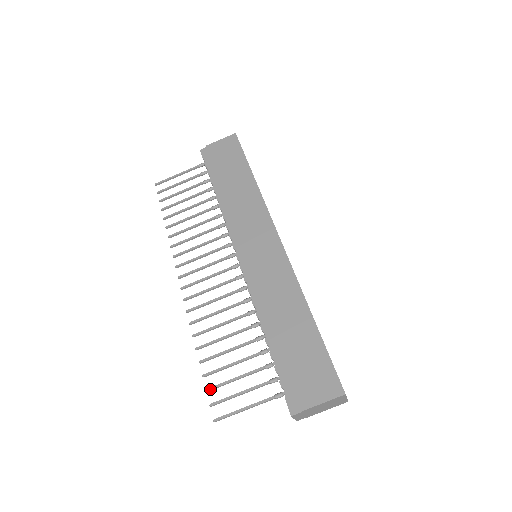
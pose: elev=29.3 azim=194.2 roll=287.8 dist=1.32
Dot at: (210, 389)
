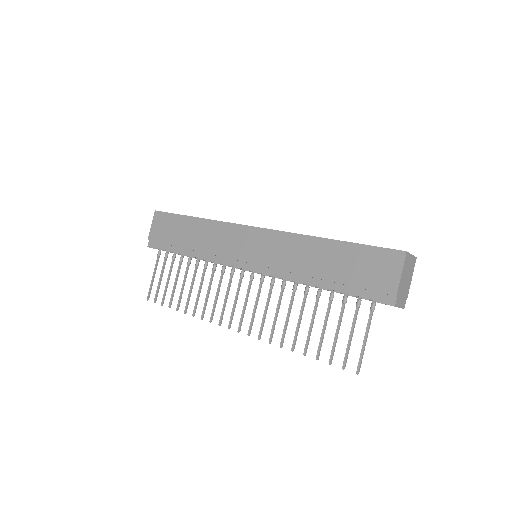
Dot at: (330, 360)
